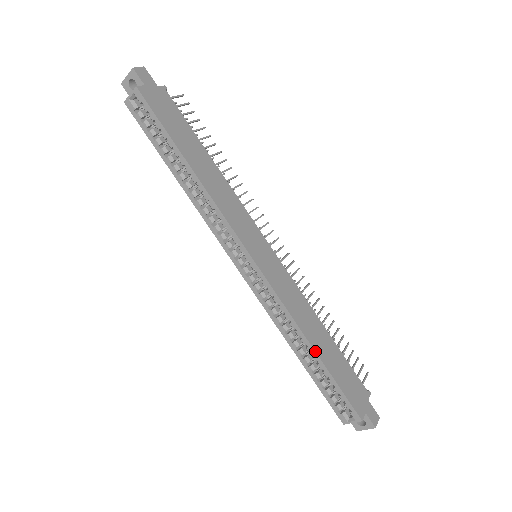
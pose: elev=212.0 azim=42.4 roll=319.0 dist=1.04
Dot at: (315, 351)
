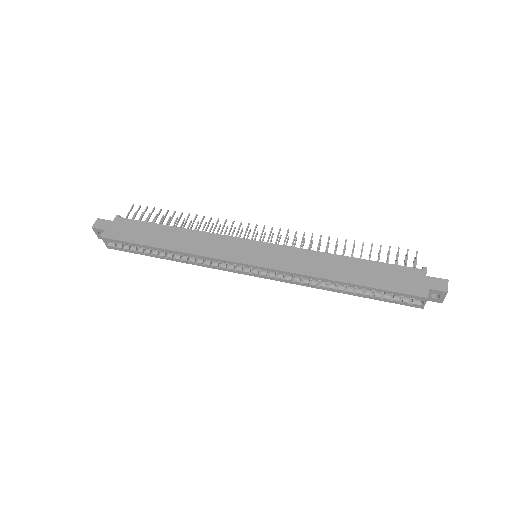
Dot at: (345, 283)
